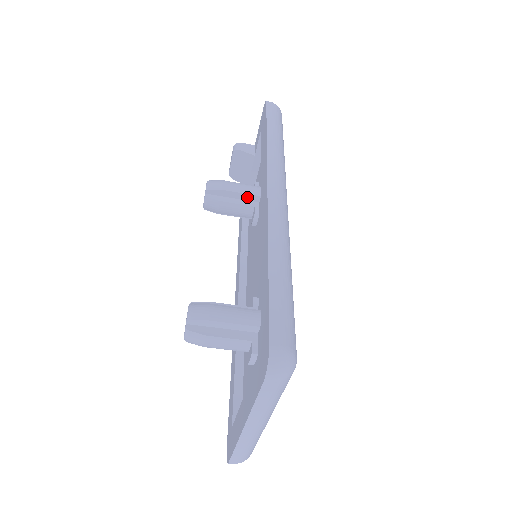
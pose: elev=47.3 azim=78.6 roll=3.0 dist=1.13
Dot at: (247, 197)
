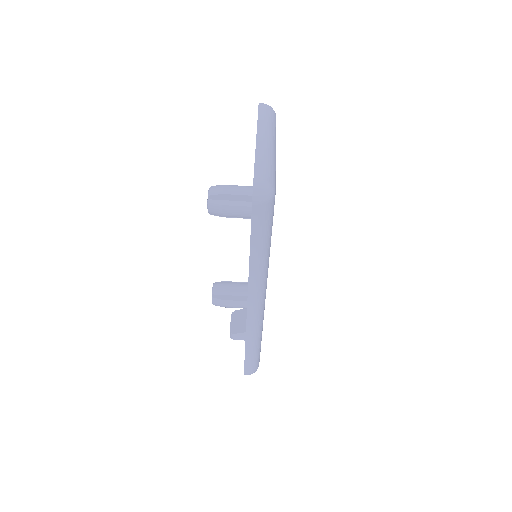
Dot at: occluded
